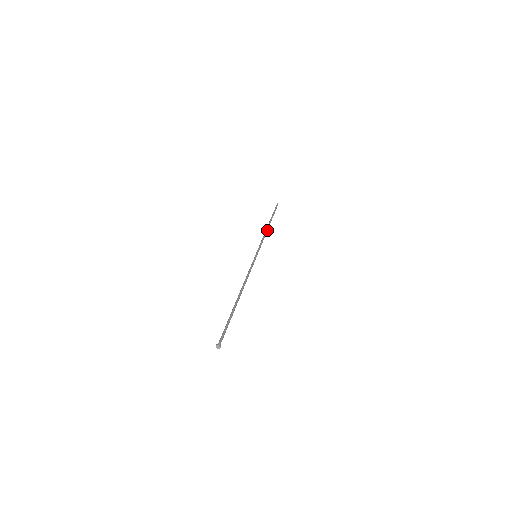
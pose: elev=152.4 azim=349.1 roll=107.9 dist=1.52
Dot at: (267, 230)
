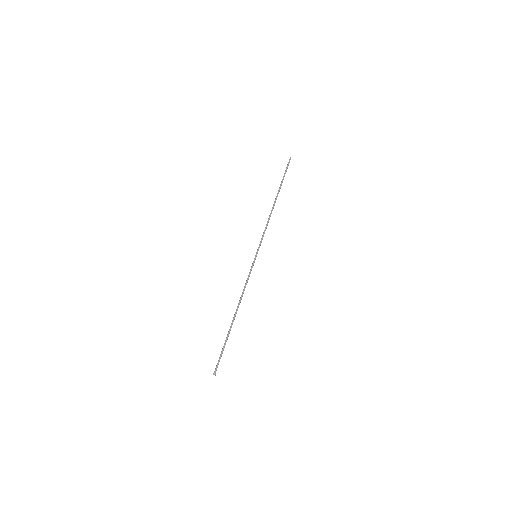
Dot at: occluded
